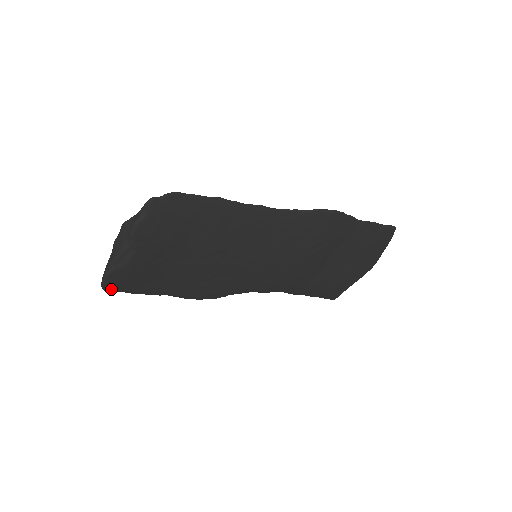
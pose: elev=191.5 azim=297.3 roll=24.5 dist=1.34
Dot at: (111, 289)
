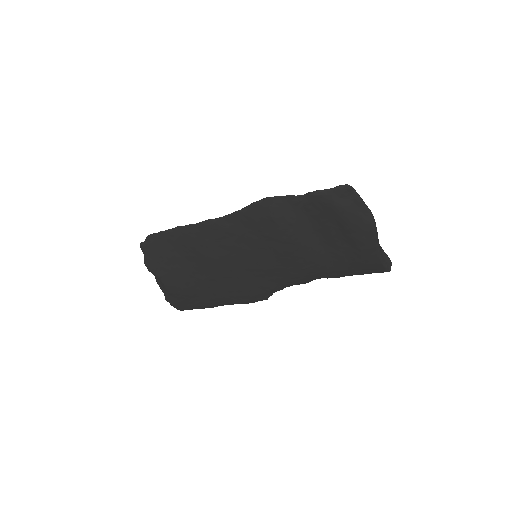
Dot at: (182, 309)
